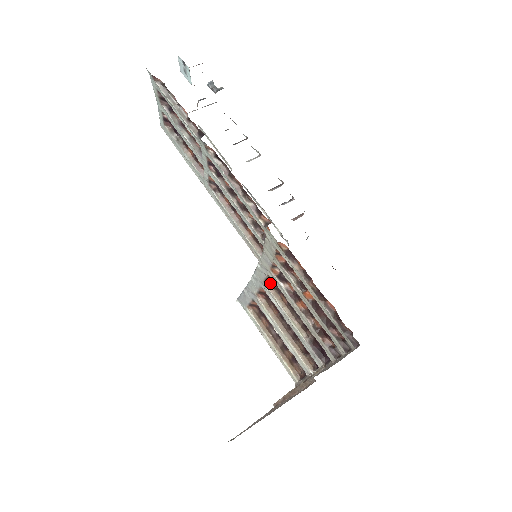
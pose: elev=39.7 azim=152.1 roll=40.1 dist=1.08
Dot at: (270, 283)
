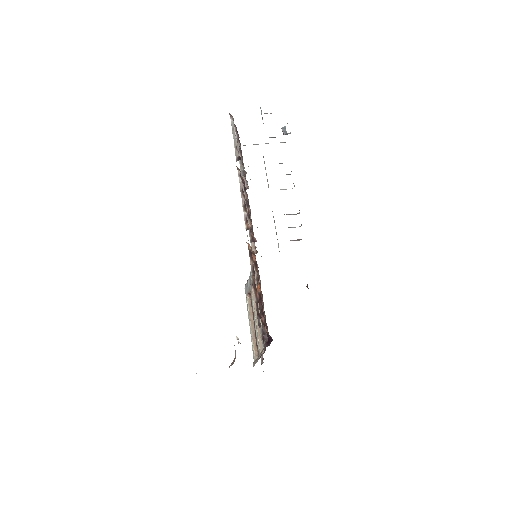
Dot at: occluded
